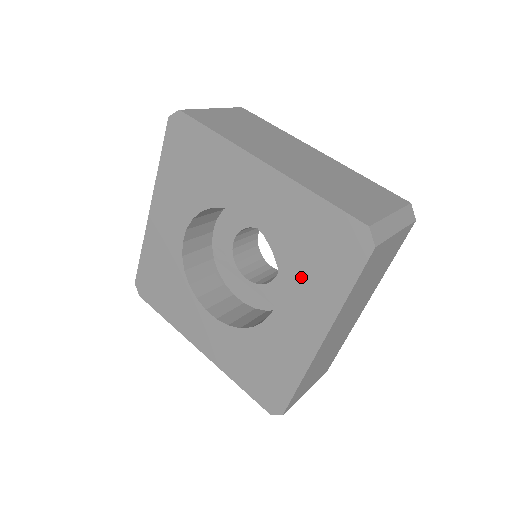
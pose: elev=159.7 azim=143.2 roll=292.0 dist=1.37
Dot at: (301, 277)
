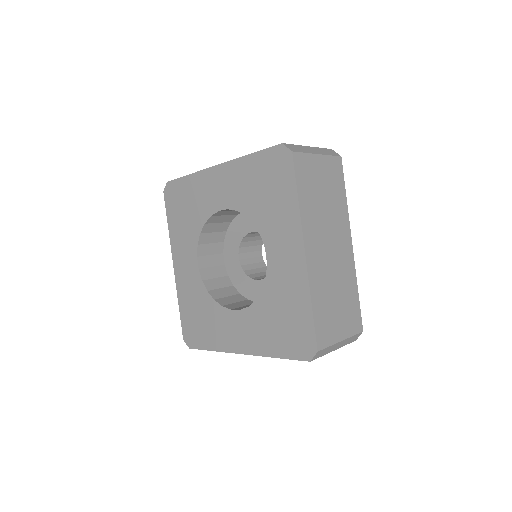
Dot at: (269, 216)
